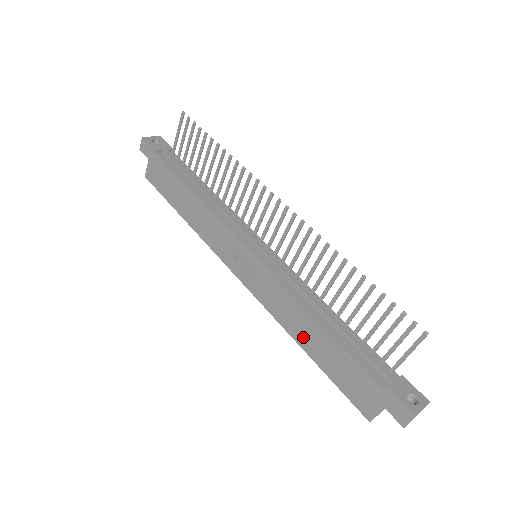
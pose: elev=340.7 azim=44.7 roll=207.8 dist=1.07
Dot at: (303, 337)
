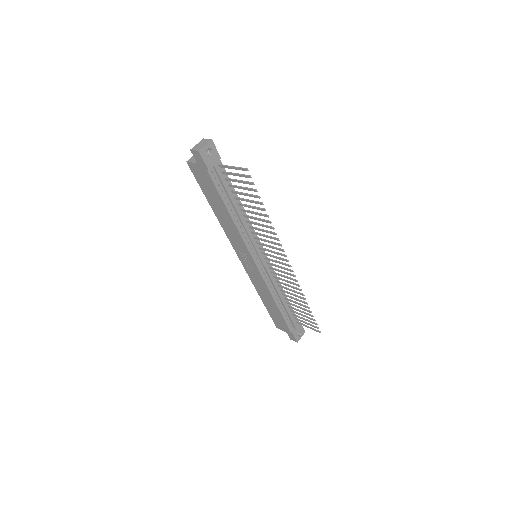
Dot at: (264, 298)
